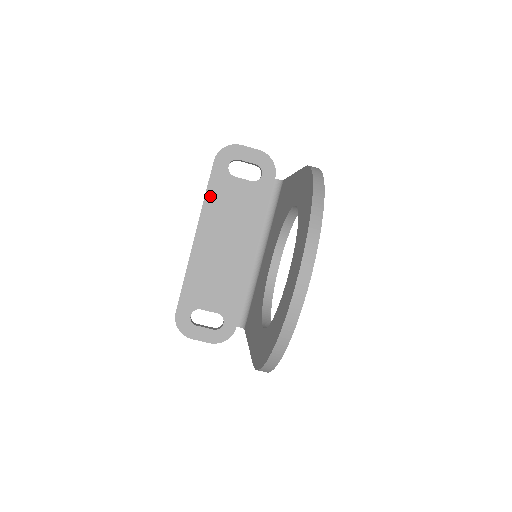
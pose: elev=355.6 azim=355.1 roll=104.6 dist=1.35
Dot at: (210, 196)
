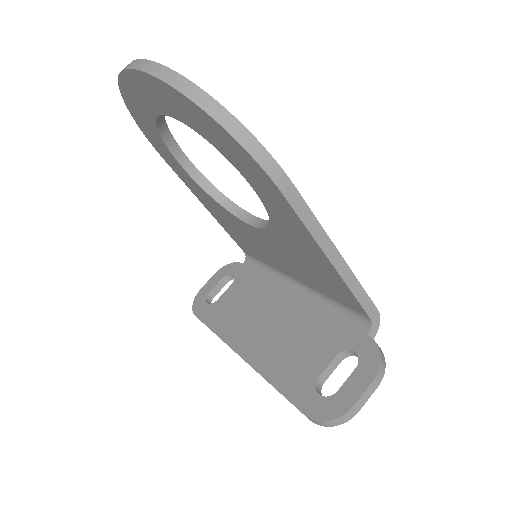
Dot at: (217, 327)
